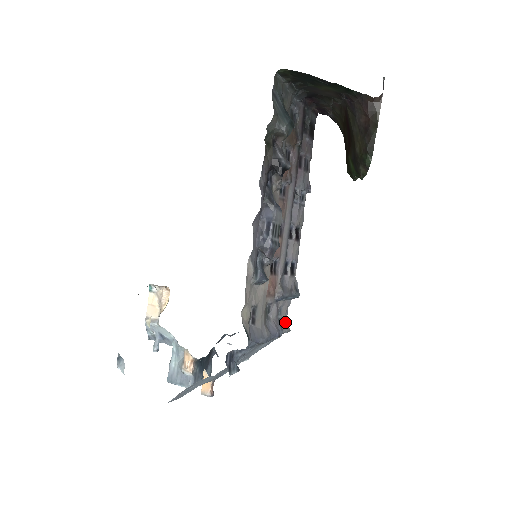
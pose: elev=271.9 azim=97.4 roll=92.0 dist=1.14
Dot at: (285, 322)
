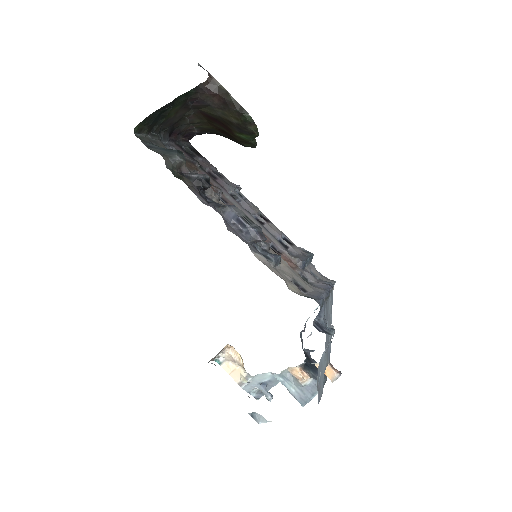
Dot at: (325, 279)
